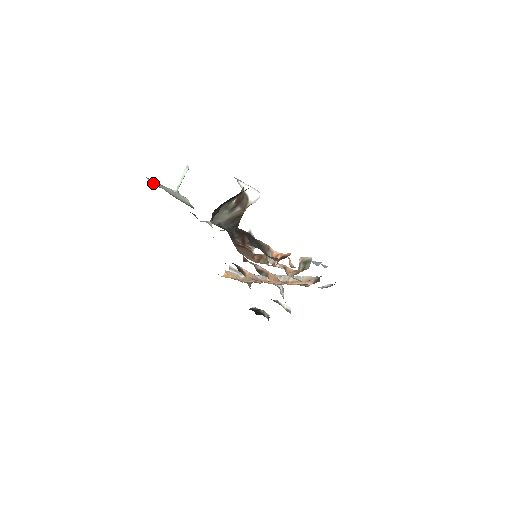
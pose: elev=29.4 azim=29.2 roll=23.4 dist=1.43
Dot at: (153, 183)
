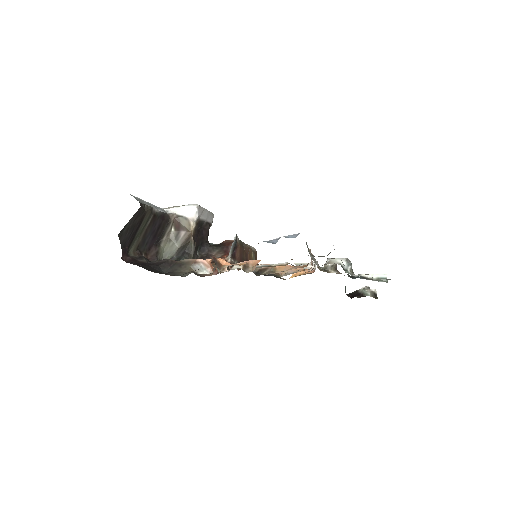
Dot at: occluded
